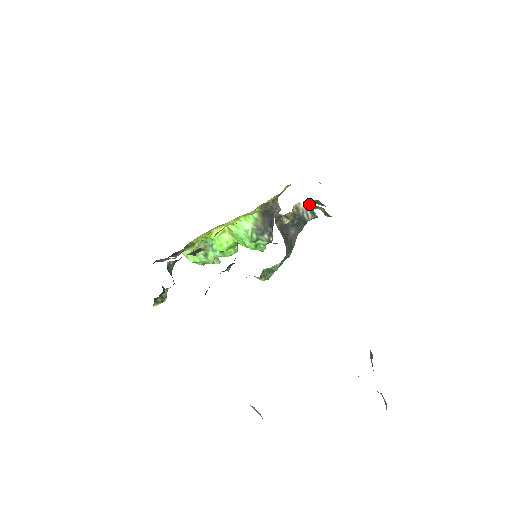
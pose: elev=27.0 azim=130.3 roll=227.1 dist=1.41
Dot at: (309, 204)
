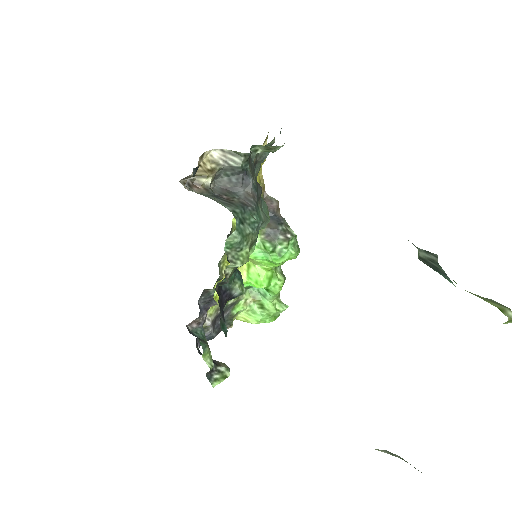
Dot at: (261, 160)
